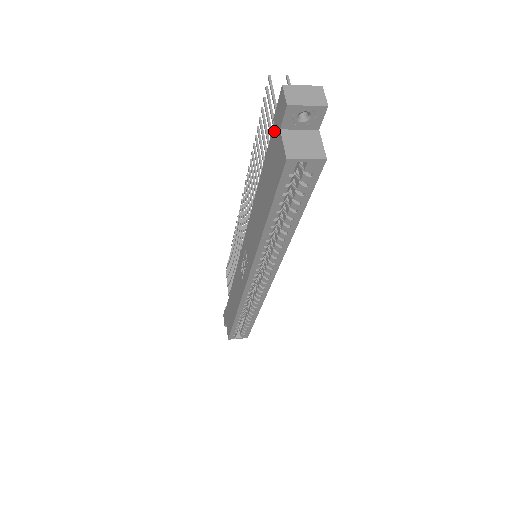
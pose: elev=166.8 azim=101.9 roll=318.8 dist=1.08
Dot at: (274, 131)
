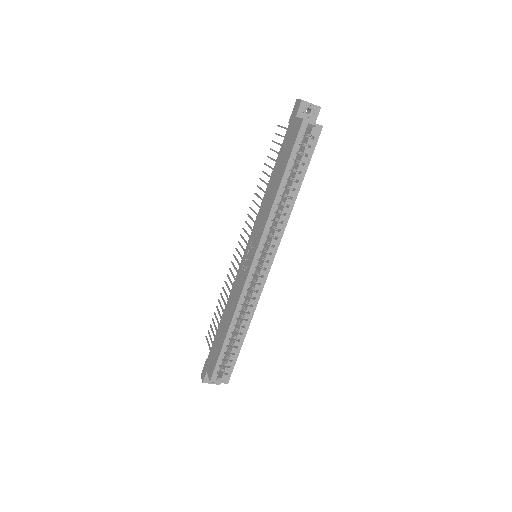
Dot at: (290, 125)
